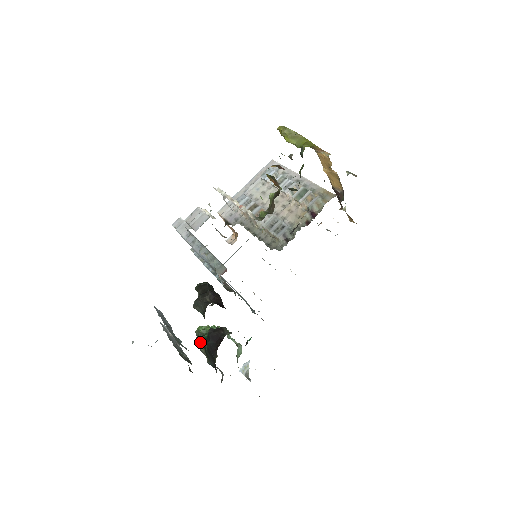
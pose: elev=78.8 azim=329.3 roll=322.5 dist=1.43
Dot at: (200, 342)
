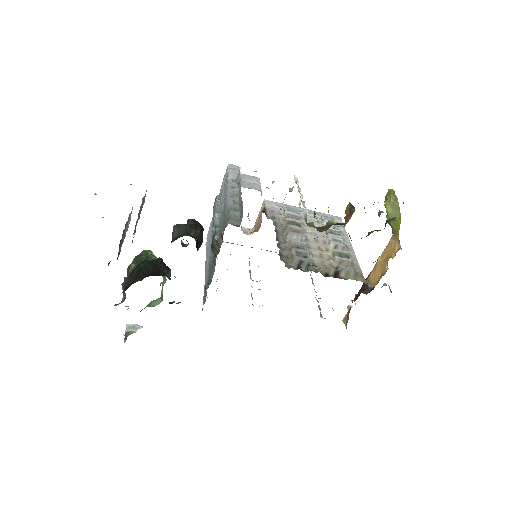
Dot at: (138, 260)
